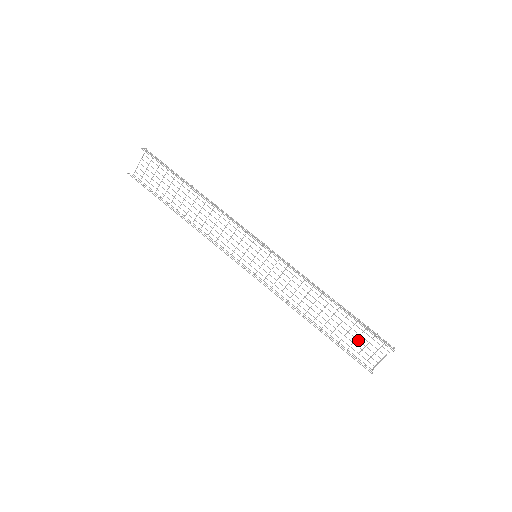
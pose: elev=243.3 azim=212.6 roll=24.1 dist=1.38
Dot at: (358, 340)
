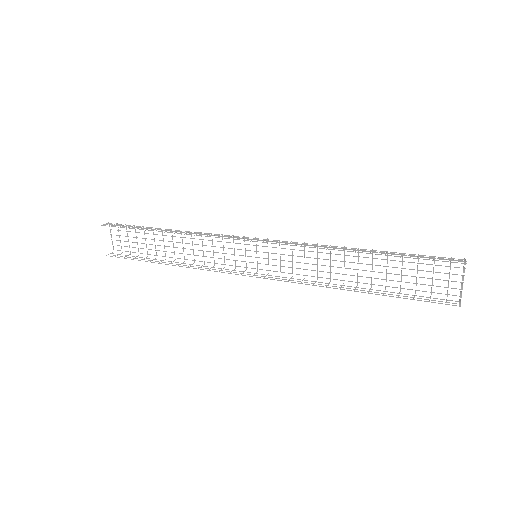
Dot at: (419, 277)
